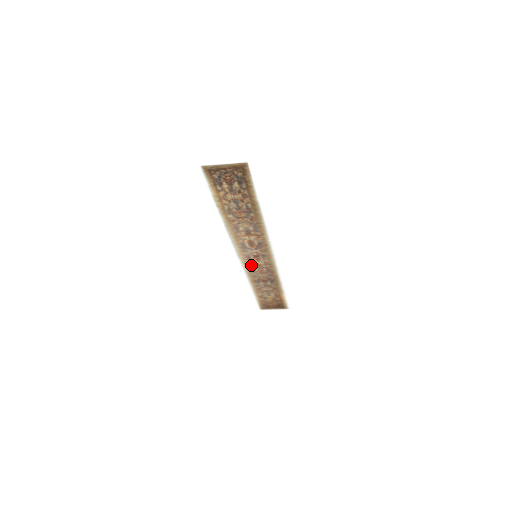
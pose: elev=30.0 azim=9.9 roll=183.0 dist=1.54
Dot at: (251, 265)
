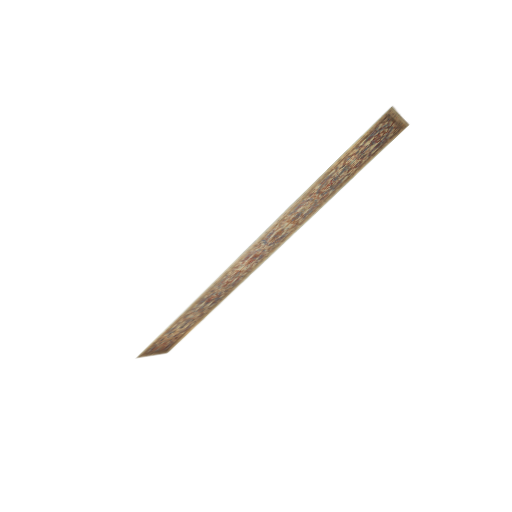
Dot at: (232, 271)
